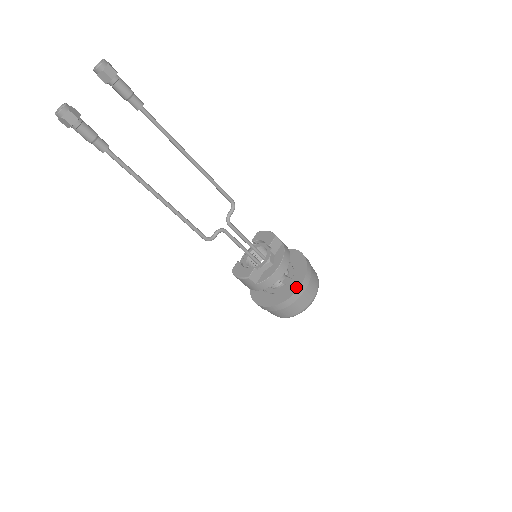
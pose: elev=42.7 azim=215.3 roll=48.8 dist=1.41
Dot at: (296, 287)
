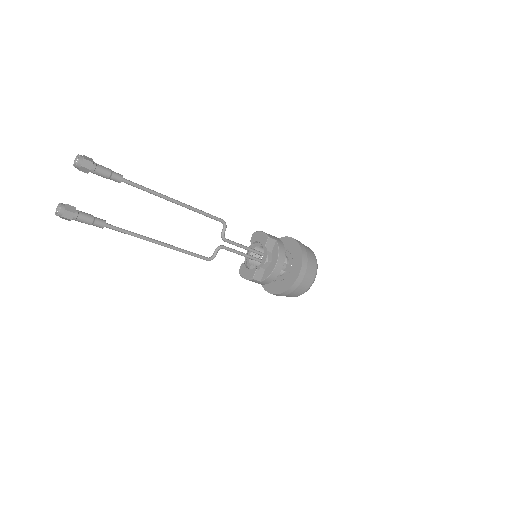
Dot at: (296, 275)
